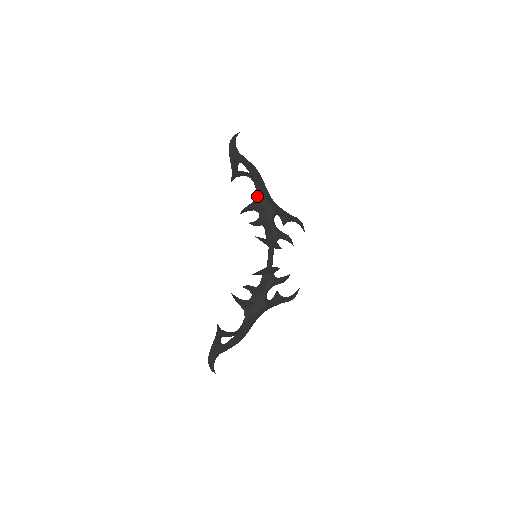
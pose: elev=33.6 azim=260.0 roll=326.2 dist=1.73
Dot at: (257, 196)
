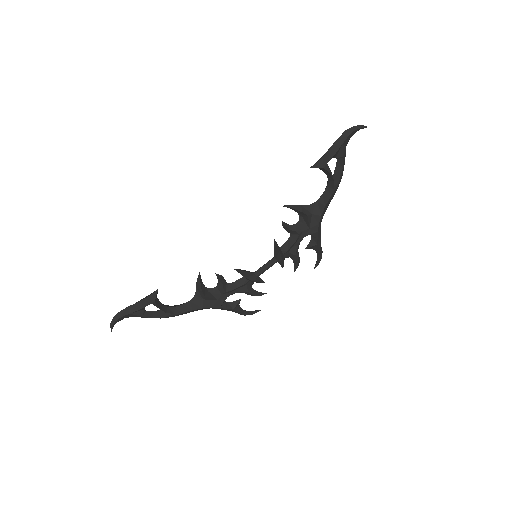
Dot at: (315, 204)
